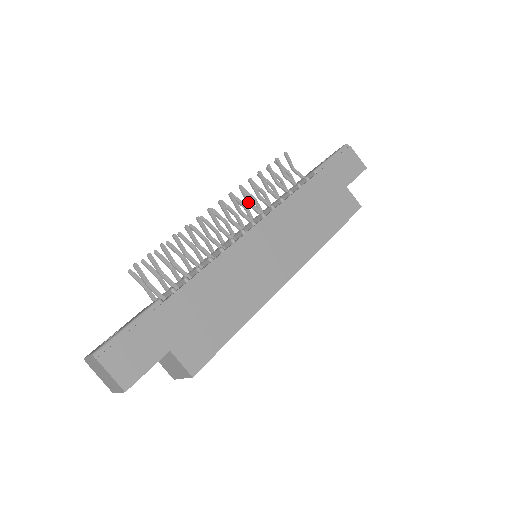
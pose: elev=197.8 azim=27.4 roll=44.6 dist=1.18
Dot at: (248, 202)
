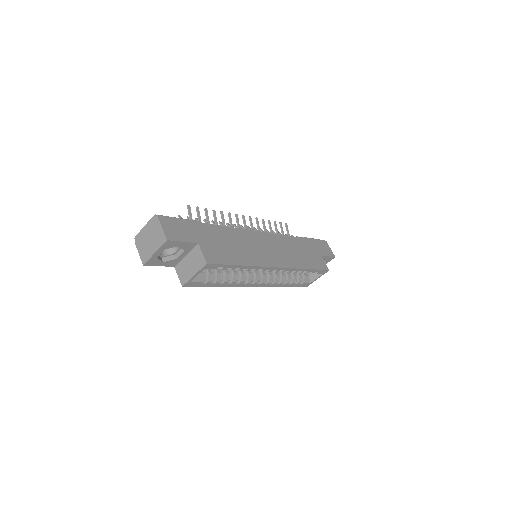
Dot at: (259, 229)
